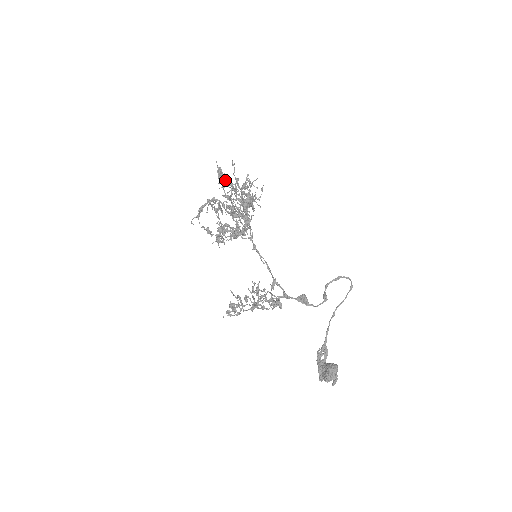
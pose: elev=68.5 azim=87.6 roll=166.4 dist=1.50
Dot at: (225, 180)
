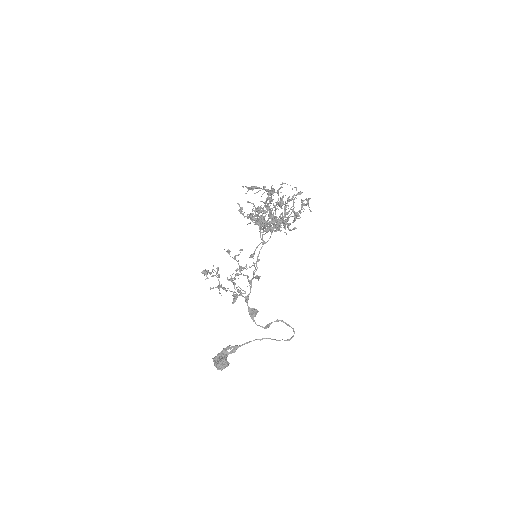
Dot at: occluded
